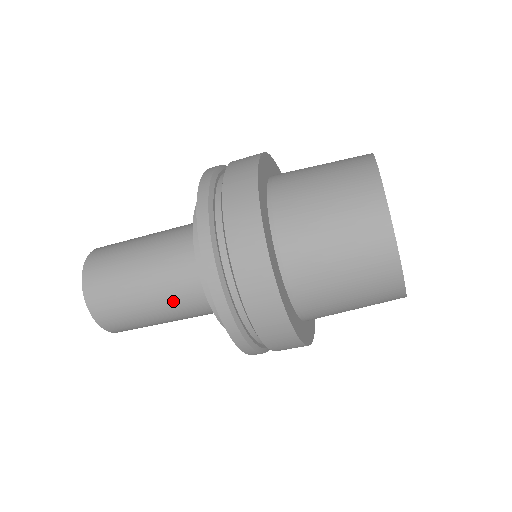
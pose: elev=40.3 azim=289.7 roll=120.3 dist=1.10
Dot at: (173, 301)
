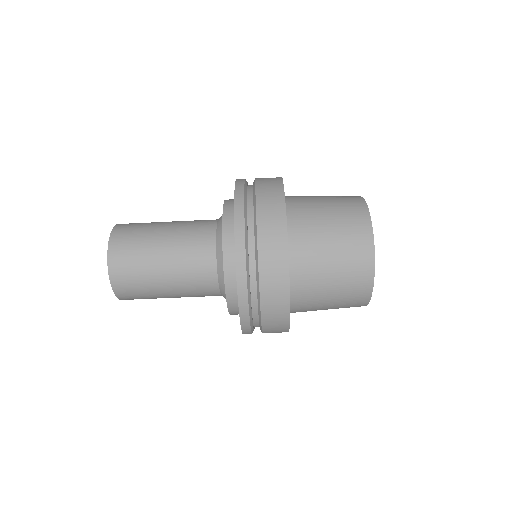
Dot at: (187, 231)
